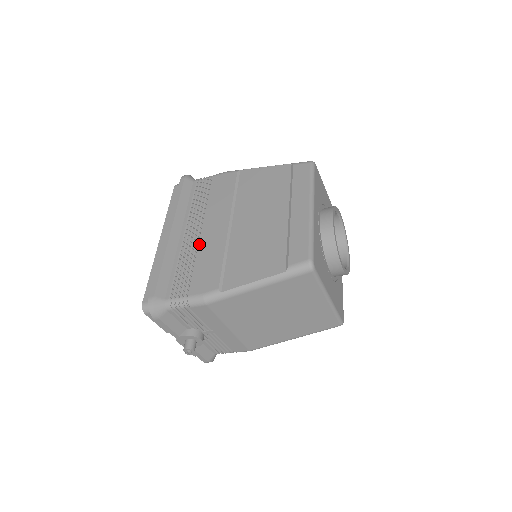
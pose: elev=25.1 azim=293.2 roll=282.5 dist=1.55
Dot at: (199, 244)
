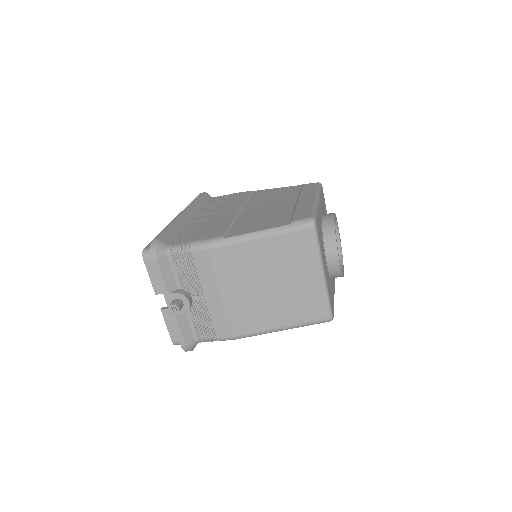
Dot at: (209, 220)
